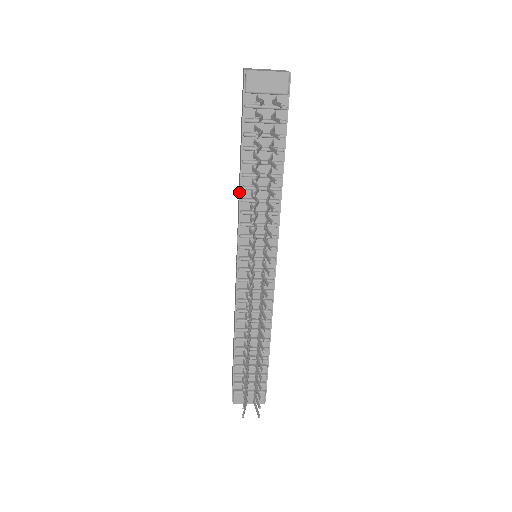
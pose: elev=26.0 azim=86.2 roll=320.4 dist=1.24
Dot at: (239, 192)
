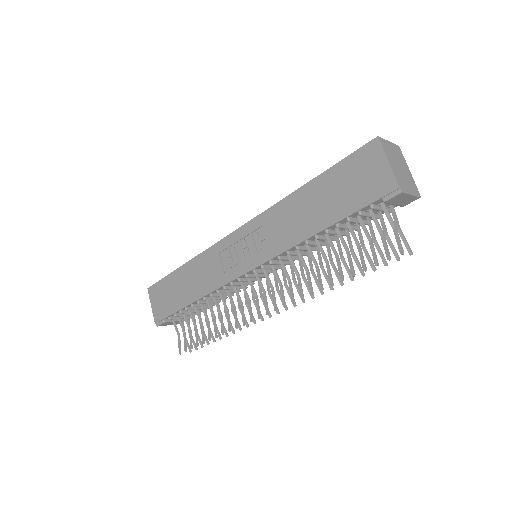
Dot at: (295, 235)
